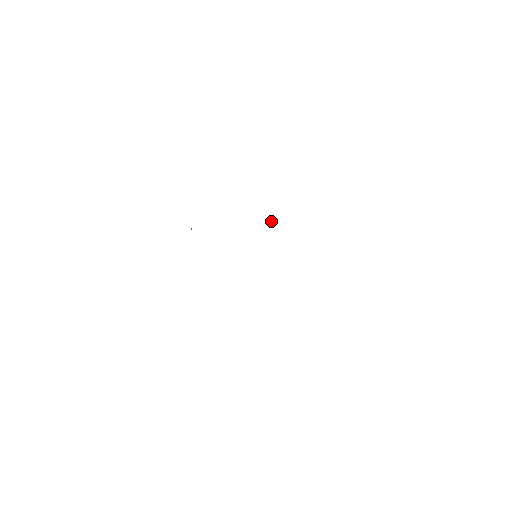
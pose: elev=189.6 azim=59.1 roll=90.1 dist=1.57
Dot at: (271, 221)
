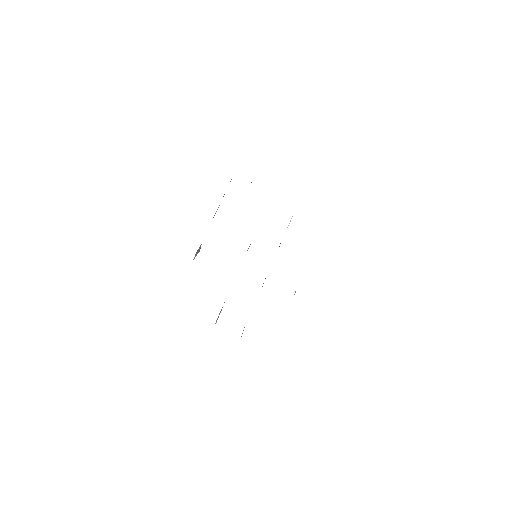
Dot at: (290, 221)
